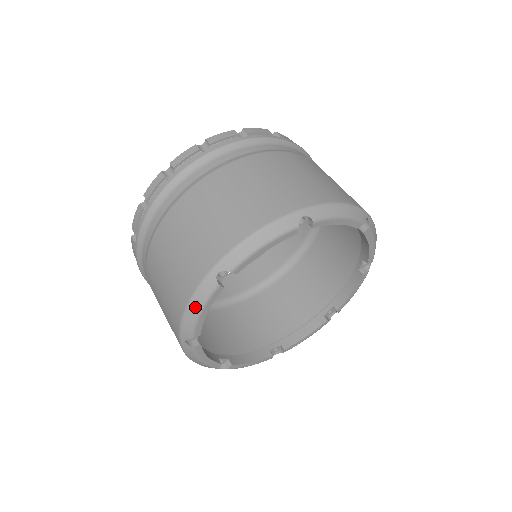
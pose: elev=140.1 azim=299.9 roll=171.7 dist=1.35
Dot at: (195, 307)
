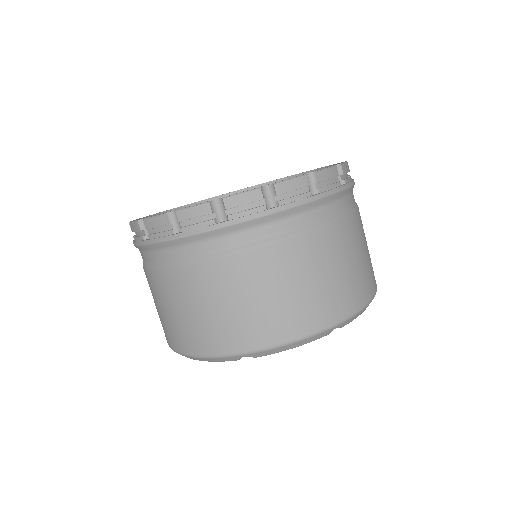
Dot at: (207, 360)
